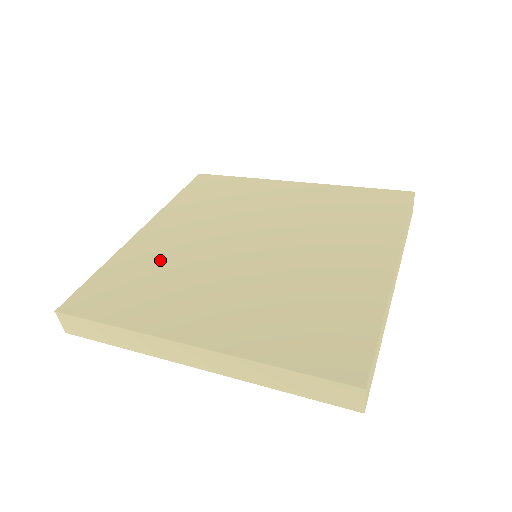
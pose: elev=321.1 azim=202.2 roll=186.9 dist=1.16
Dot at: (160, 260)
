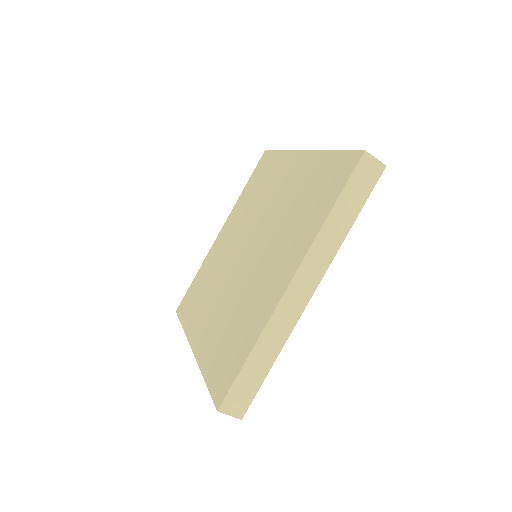
Dot at: (222, 325)
